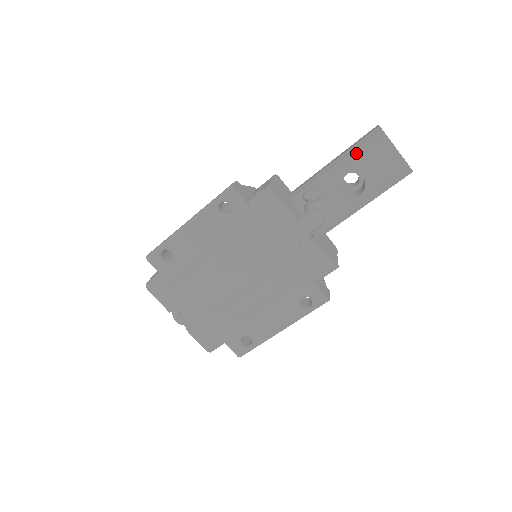
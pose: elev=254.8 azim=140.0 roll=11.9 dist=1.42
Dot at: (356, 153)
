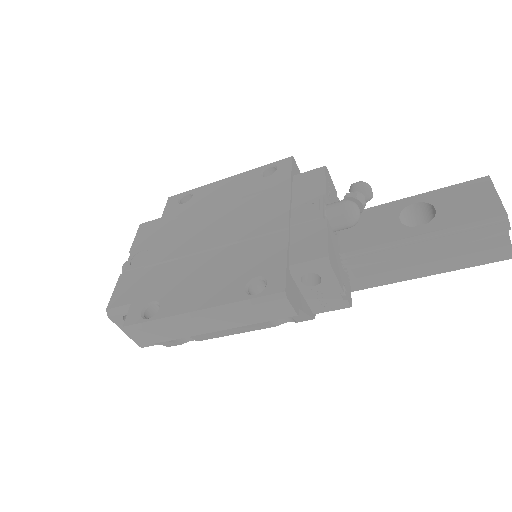
Dot at: (442, 188)
